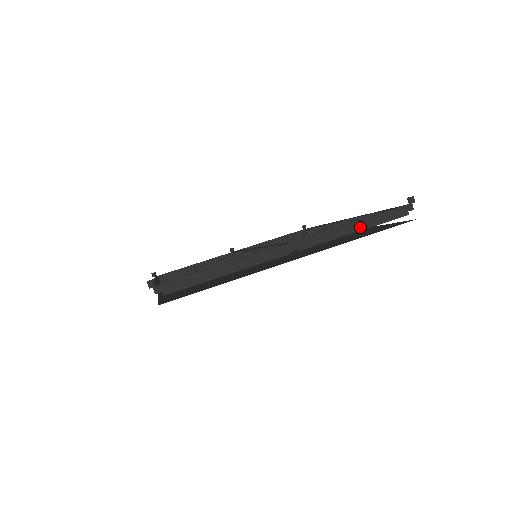
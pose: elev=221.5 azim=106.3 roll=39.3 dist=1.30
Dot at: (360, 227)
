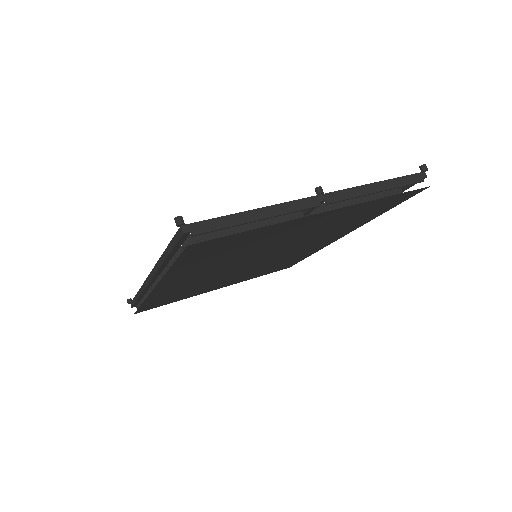
Dot at: (382, 187)
